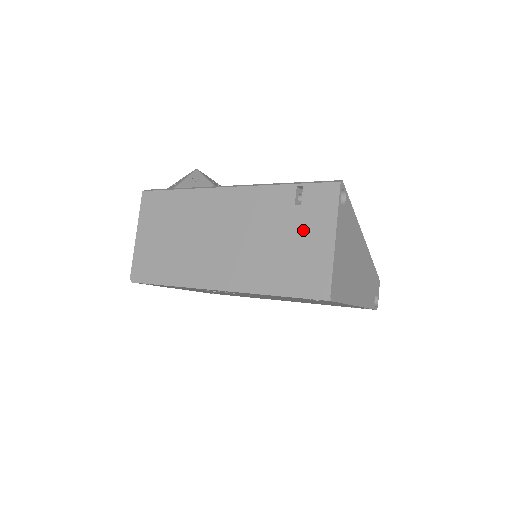
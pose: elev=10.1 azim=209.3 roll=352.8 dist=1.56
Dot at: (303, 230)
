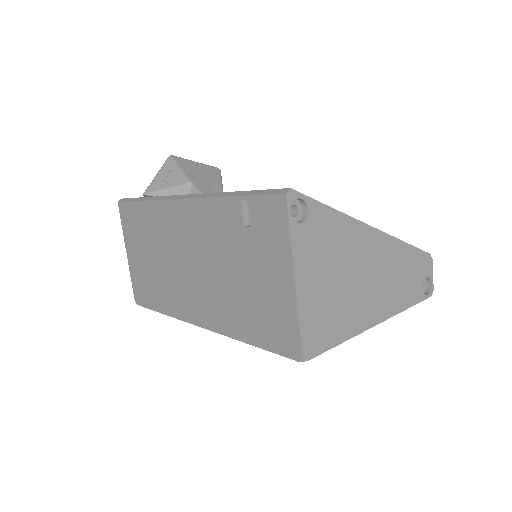
Dot at: (259, 263)
